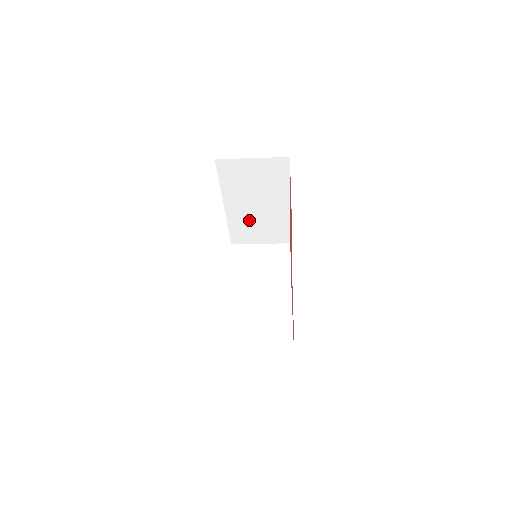
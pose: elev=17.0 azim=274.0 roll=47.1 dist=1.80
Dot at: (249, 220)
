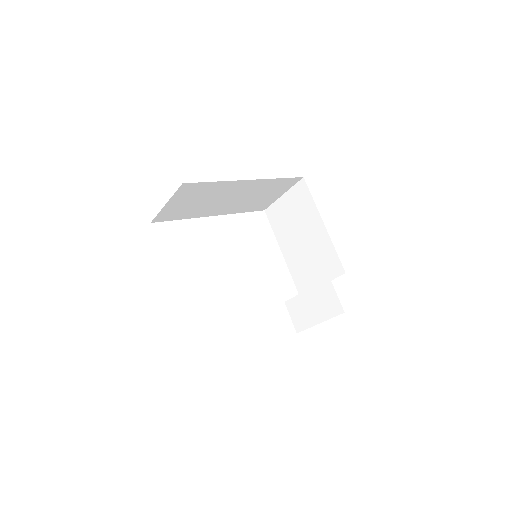
Dot at: (244, 202)
